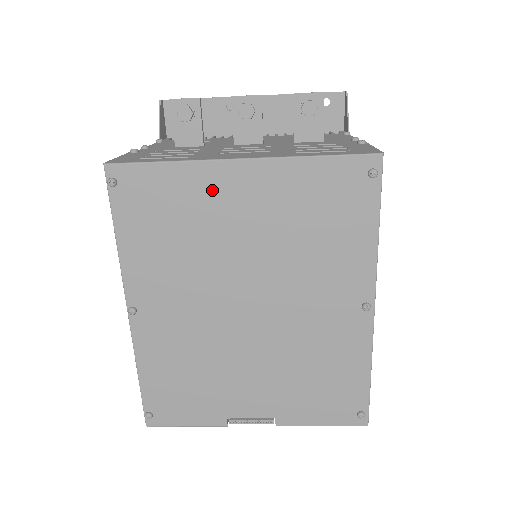
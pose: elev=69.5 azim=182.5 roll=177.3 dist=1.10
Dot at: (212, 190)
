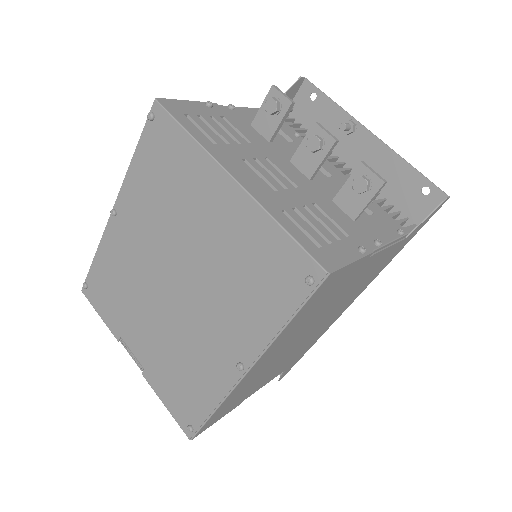
Dot at: (202, 181)
